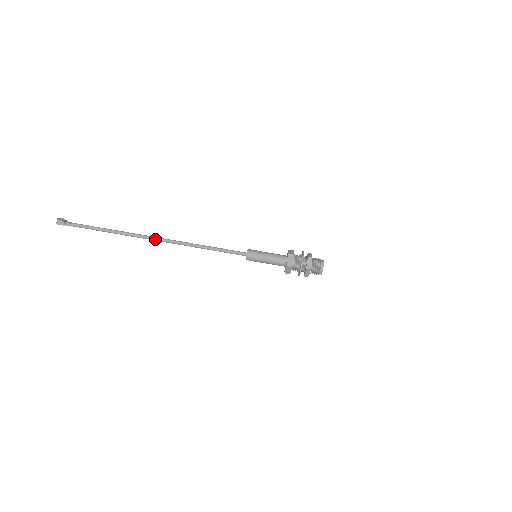
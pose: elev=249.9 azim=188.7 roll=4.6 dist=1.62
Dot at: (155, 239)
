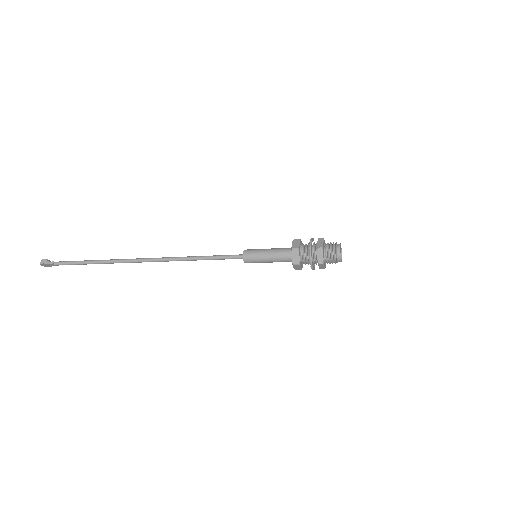
Dot at: (140, 259)
